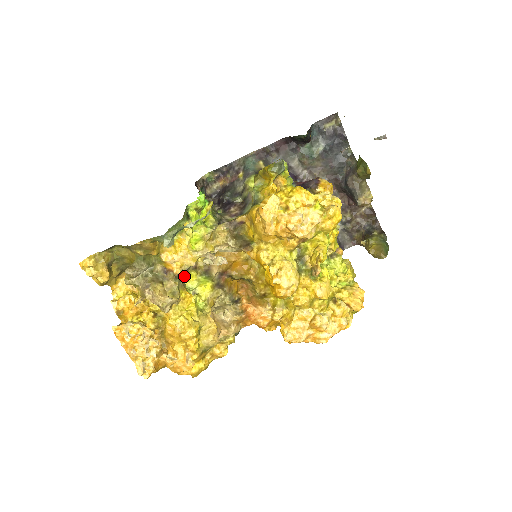
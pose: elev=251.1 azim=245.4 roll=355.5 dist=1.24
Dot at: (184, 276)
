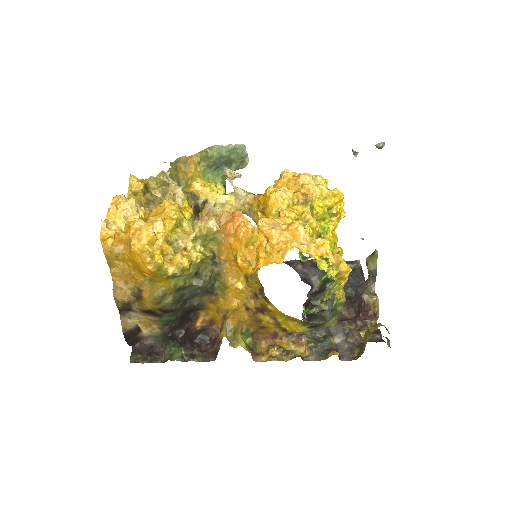
Dot at: (193, 217)
